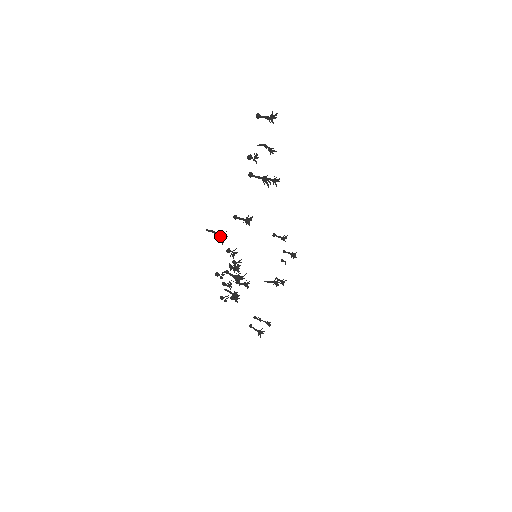
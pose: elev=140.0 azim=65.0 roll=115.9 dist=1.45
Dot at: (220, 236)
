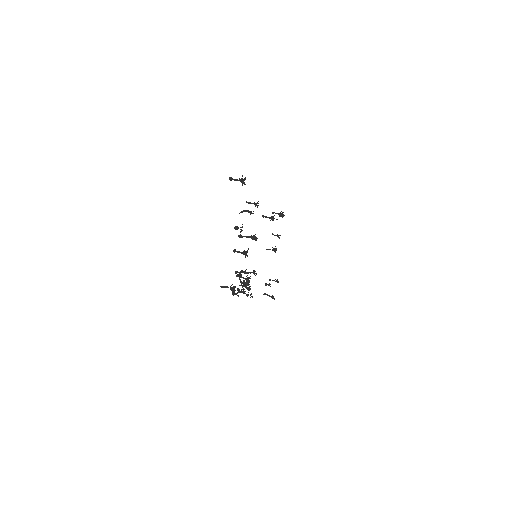
Dot at: (231, 288)
